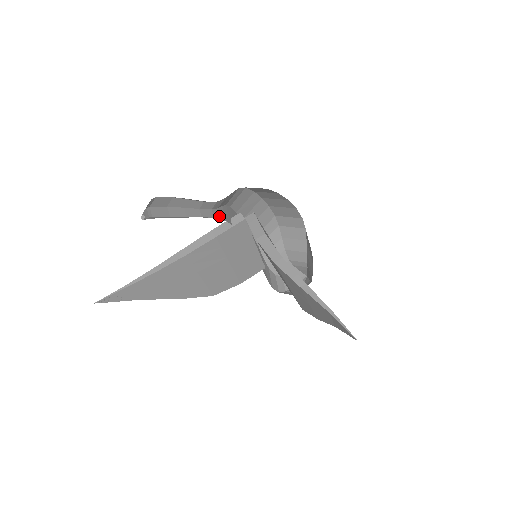
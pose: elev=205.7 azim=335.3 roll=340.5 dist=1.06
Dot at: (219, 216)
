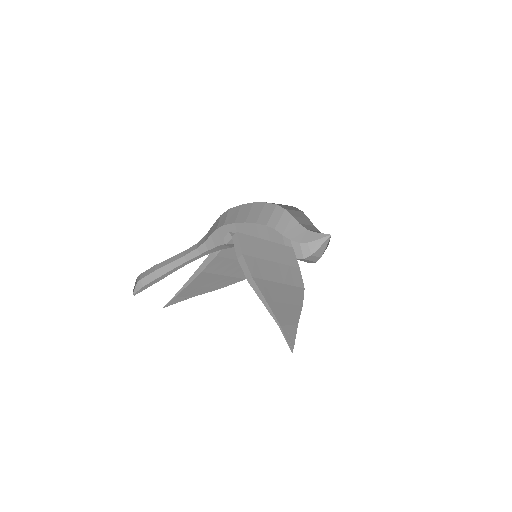
Dot at: (206, 249)
